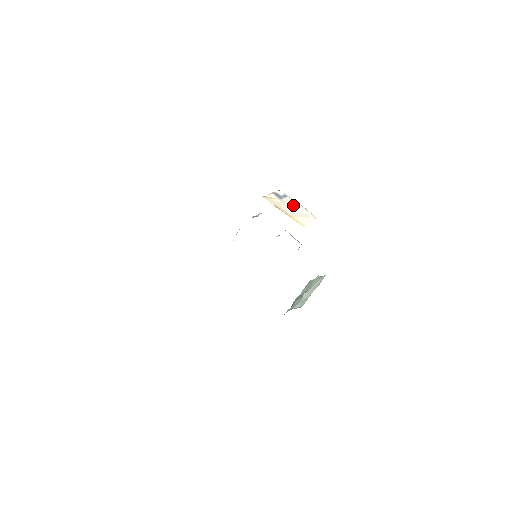
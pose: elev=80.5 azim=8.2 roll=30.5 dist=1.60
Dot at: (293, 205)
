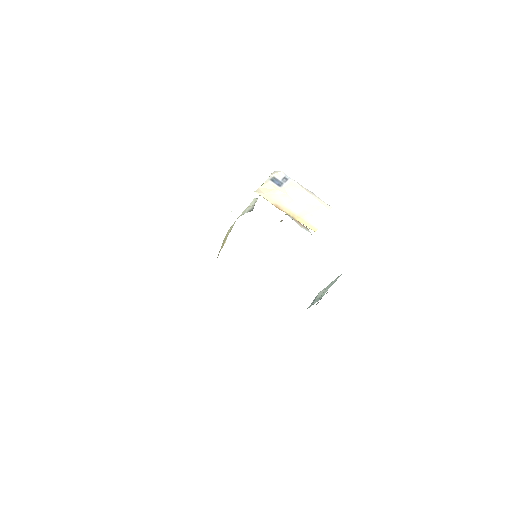
Dot at: (298, 194)
